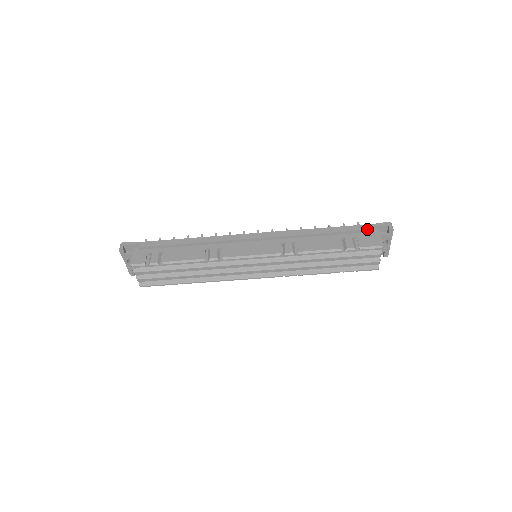
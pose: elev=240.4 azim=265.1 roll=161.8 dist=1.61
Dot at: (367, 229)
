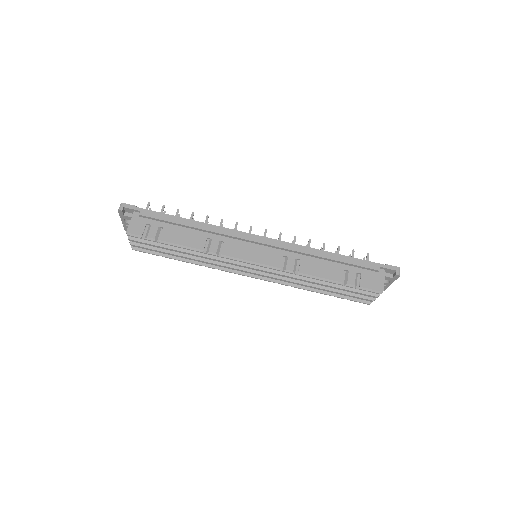
Dot at: (374, 268)
